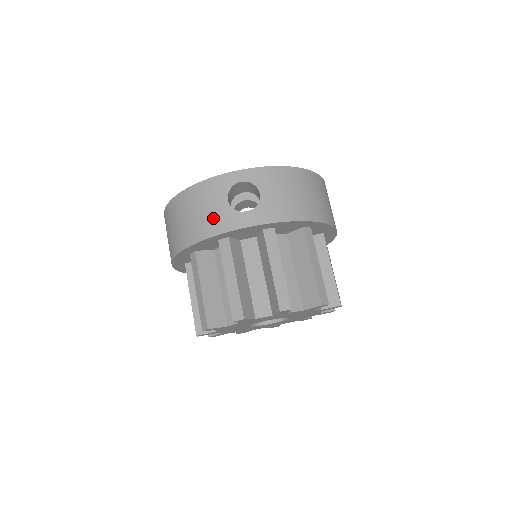
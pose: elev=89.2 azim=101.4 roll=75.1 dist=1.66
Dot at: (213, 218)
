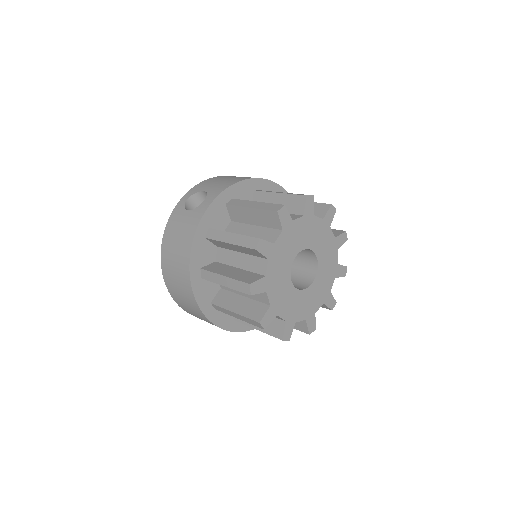
Dot at: (187, 226)
